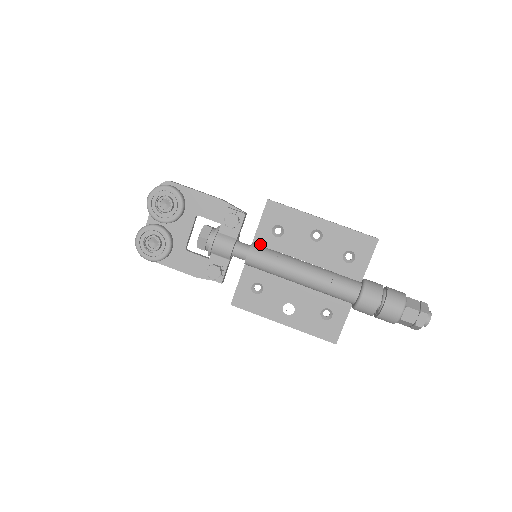
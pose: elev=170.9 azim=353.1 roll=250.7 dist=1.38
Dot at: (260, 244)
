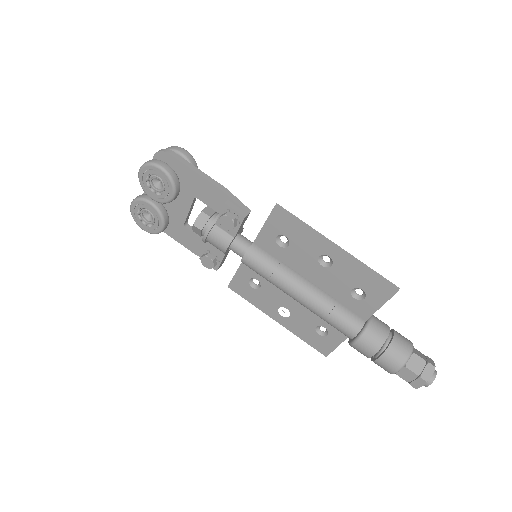
Dot at: (262, 246)
